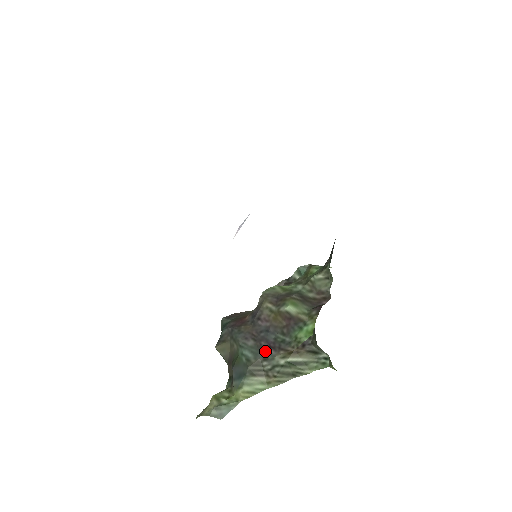
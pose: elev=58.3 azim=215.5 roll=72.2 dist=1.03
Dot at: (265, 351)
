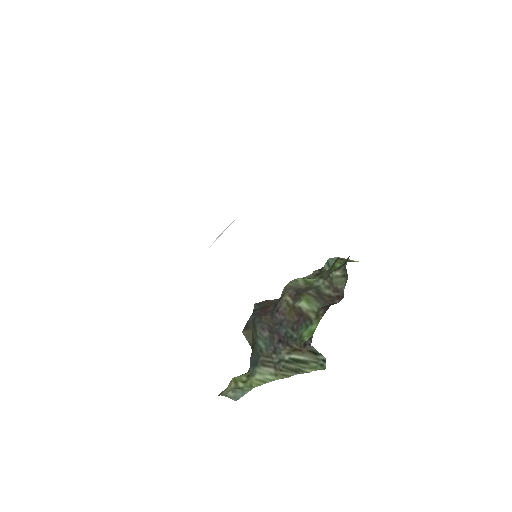
Dot at: (275, 344)
